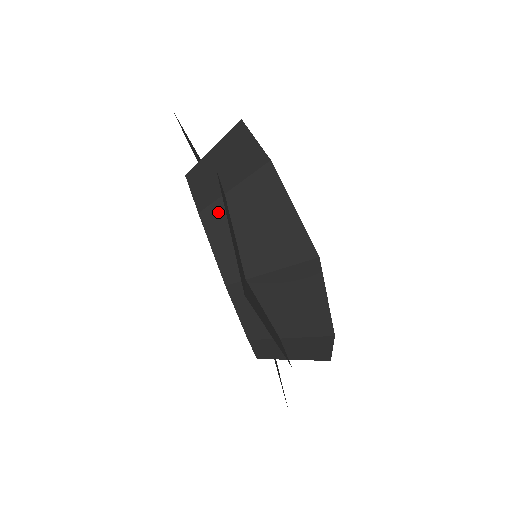
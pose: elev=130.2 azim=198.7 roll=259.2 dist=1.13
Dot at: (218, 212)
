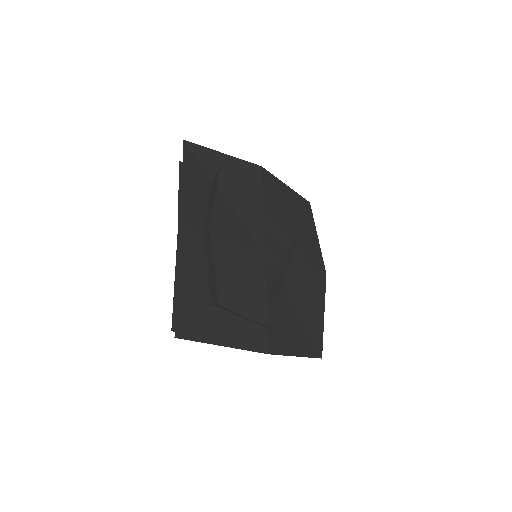
Dot at: occluded
